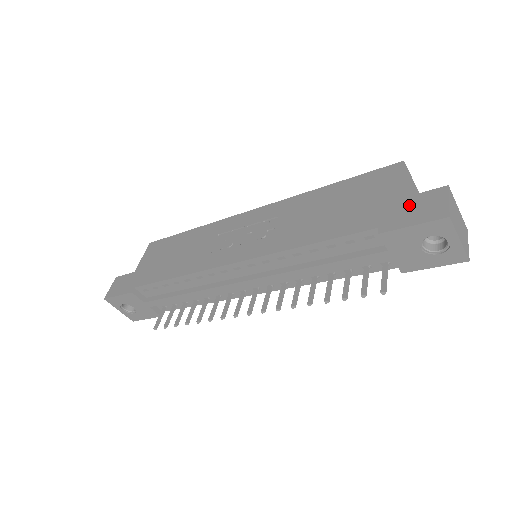
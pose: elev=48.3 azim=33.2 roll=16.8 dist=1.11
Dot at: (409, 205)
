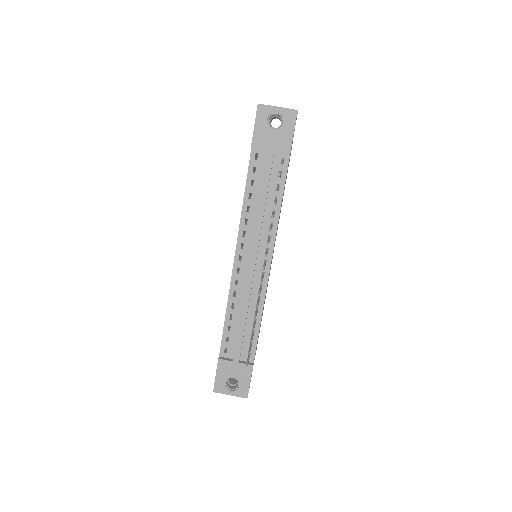
Dot at: occluded
